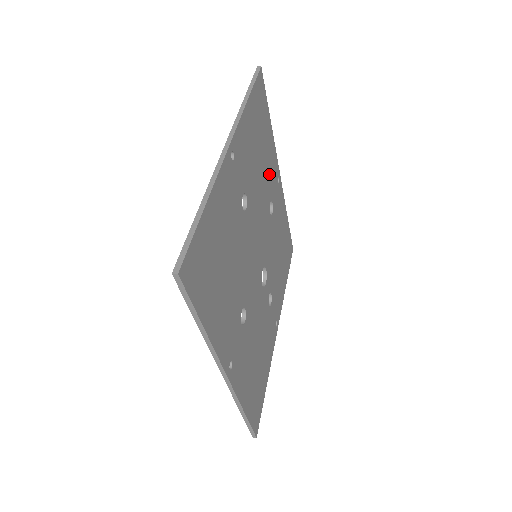
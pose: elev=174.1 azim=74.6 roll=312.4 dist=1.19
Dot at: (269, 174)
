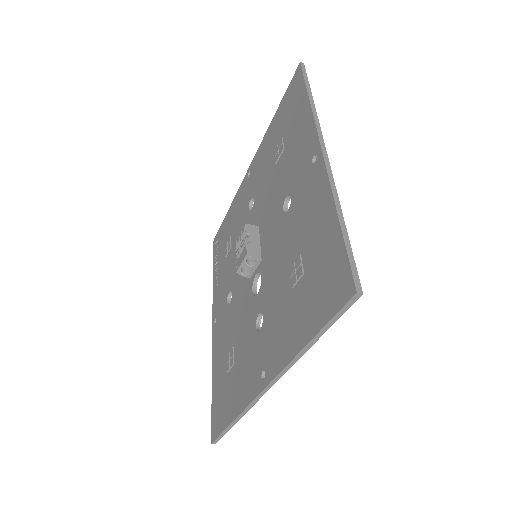
Dot at: occluded
